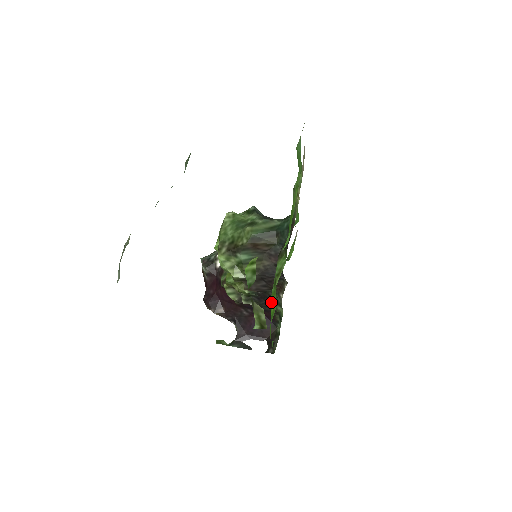
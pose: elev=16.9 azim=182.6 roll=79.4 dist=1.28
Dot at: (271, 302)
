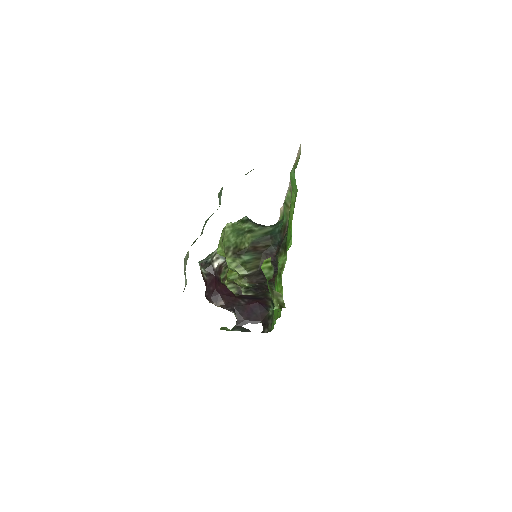
Dot at: (277, 290)
